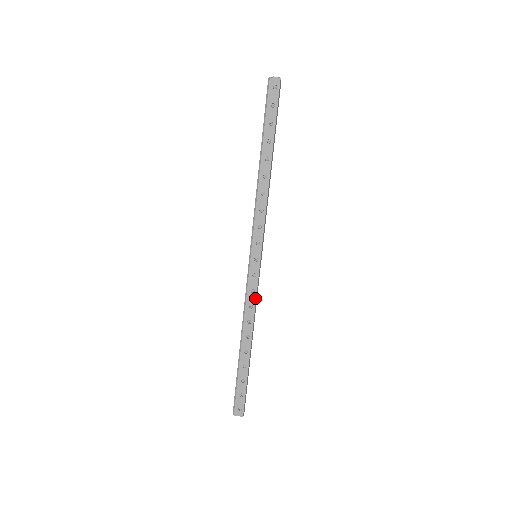
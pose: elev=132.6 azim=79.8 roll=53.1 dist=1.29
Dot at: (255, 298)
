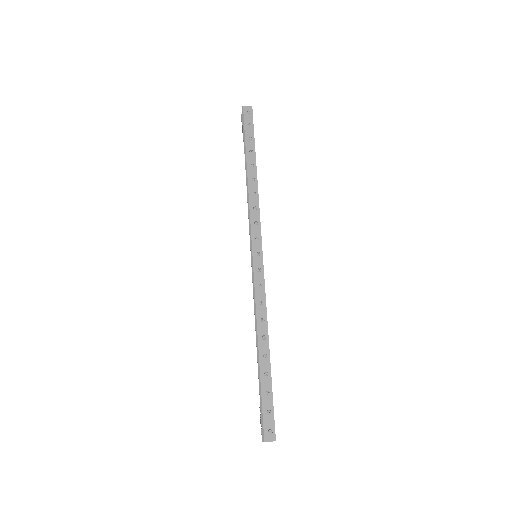
Dot at: (264, 293)
